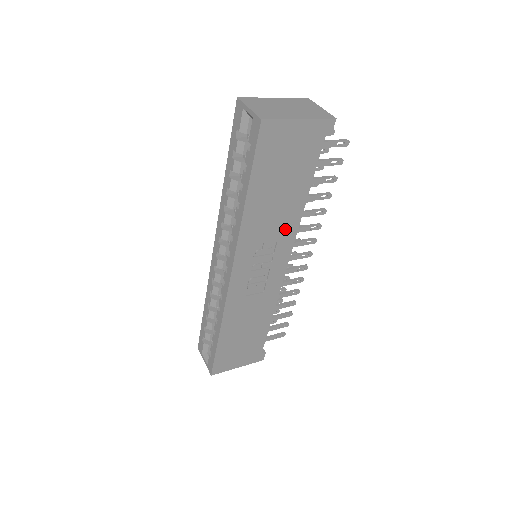
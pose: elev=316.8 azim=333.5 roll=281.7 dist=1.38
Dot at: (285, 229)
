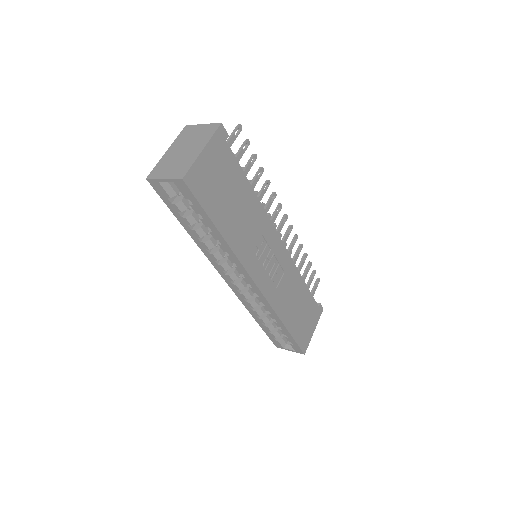
Dot at: (259, 222)
